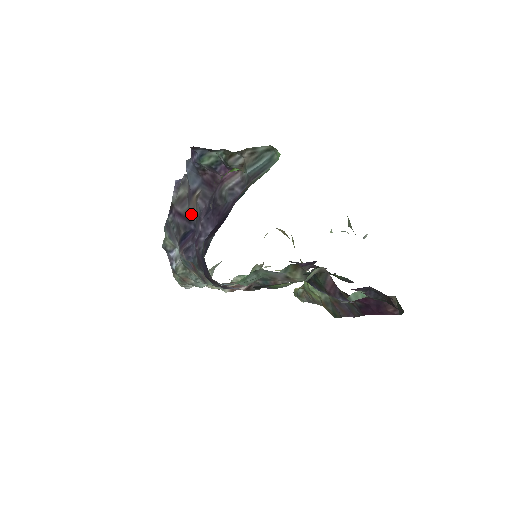
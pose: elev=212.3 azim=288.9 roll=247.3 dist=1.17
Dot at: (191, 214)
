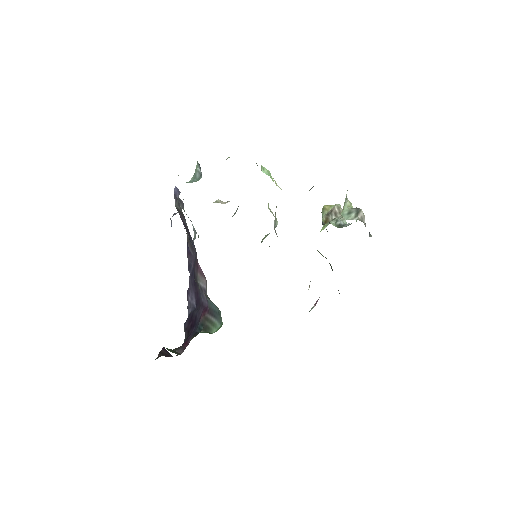
Dot at: occluded
